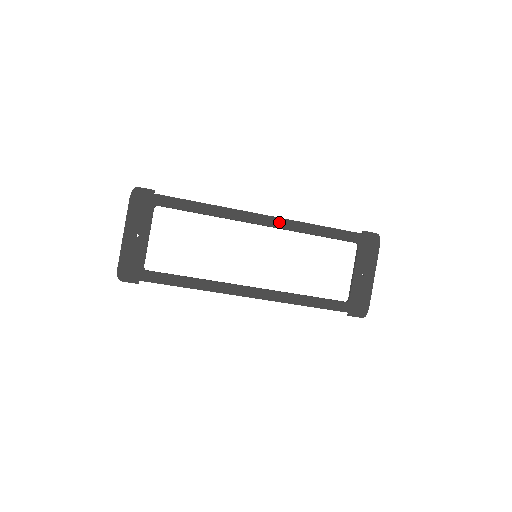
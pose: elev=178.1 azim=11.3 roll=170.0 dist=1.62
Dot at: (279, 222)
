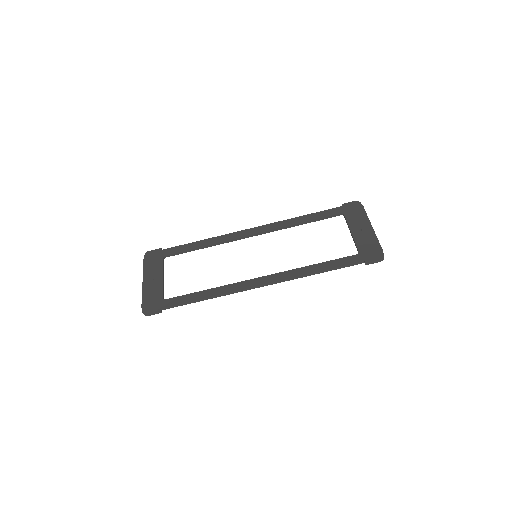
Dot at: (266, 227)
